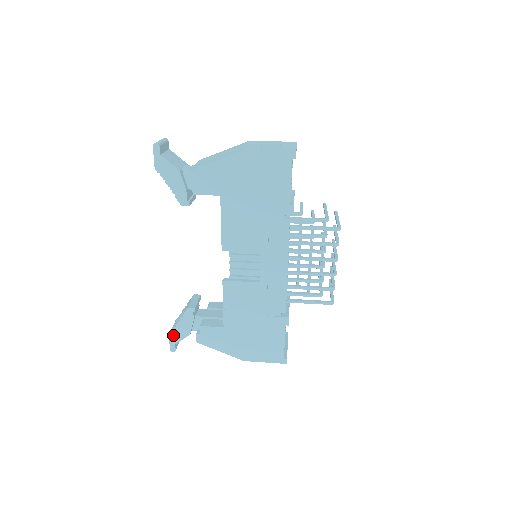
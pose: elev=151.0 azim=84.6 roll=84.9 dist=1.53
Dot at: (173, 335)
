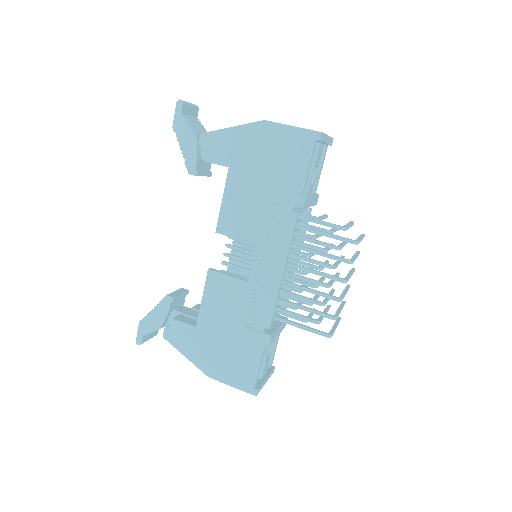
Dot at: (143, 324)
